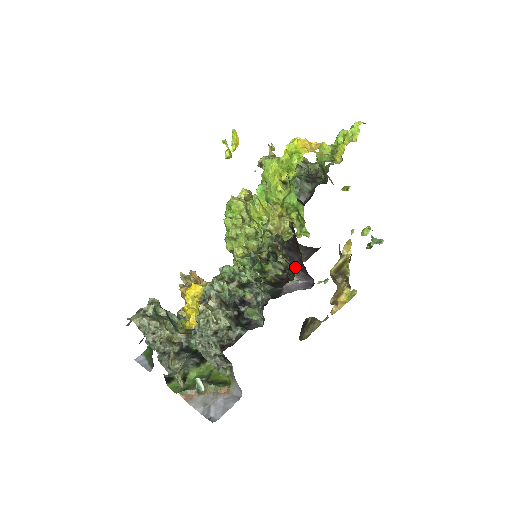
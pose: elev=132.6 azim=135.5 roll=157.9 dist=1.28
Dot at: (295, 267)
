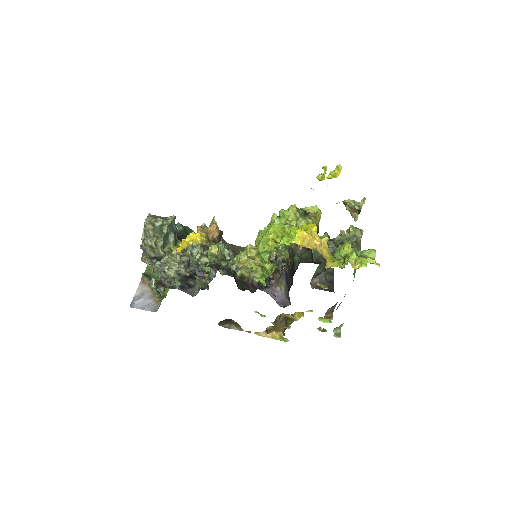
Dot at: (287, 285)
